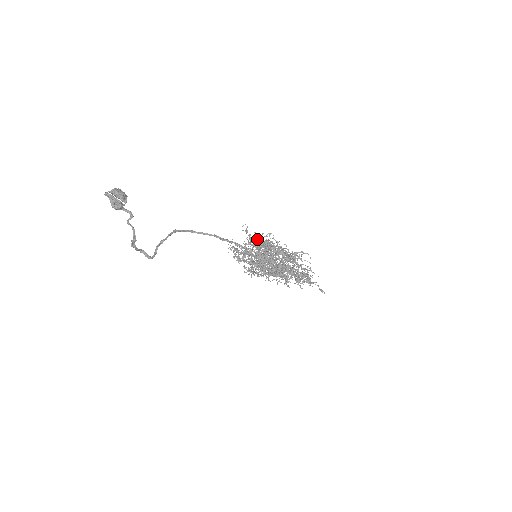
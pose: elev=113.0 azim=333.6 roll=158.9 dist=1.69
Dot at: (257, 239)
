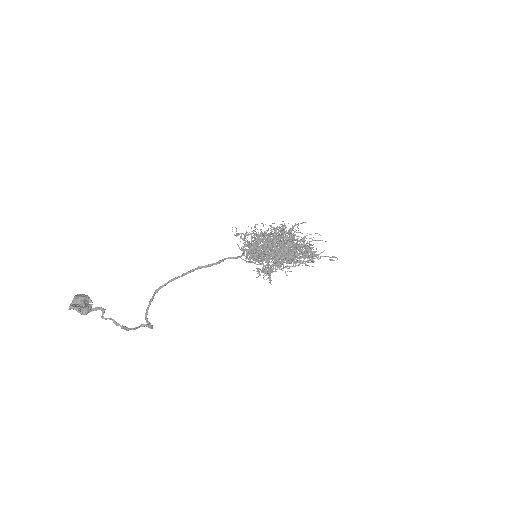
Dot at: occluded
